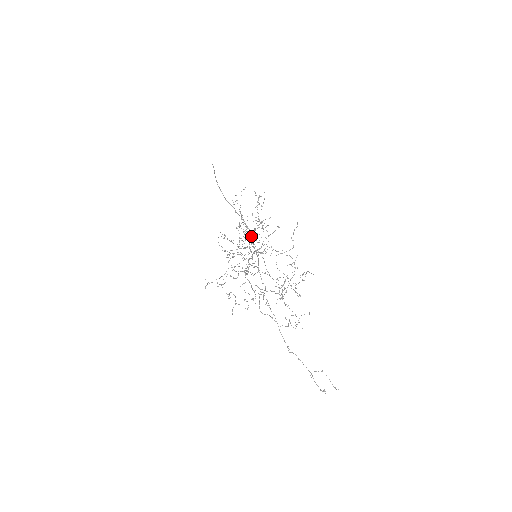
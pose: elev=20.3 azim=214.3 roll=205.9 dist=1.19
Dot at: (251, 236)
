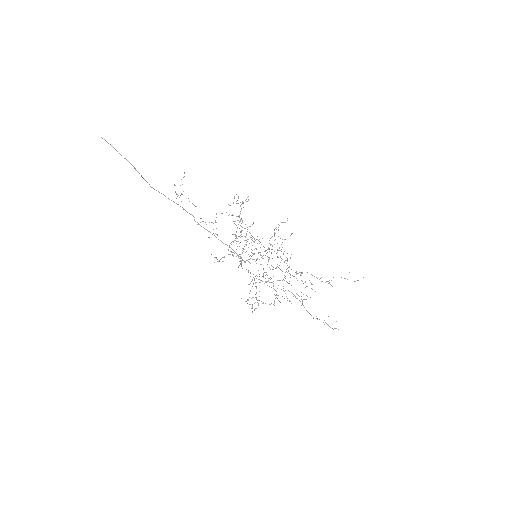
Dot at: occluded
